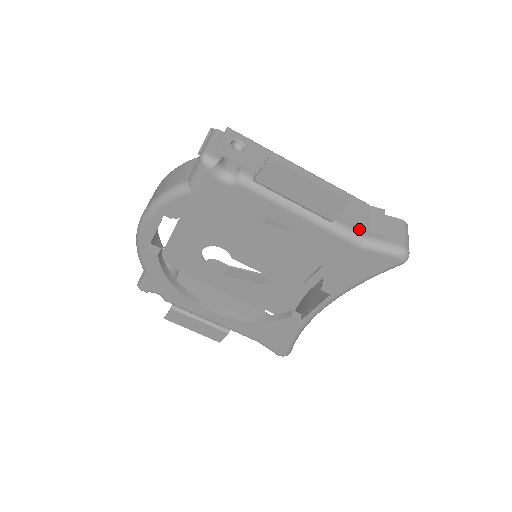
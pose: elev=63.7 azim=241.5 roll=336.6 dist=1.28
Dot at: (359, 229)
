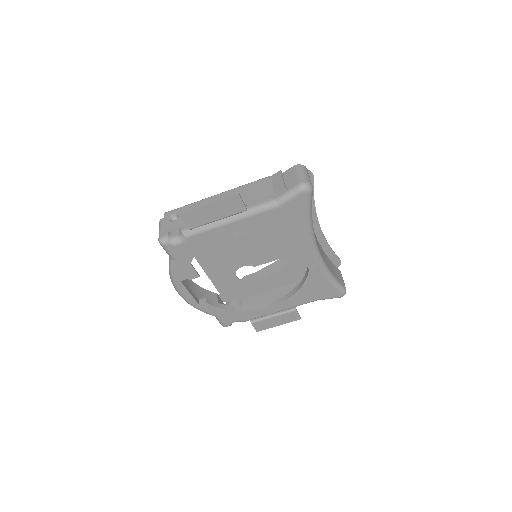
Dot at: (269, 198)
